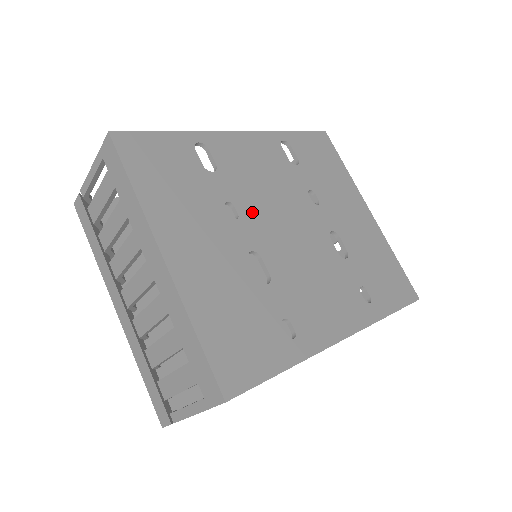
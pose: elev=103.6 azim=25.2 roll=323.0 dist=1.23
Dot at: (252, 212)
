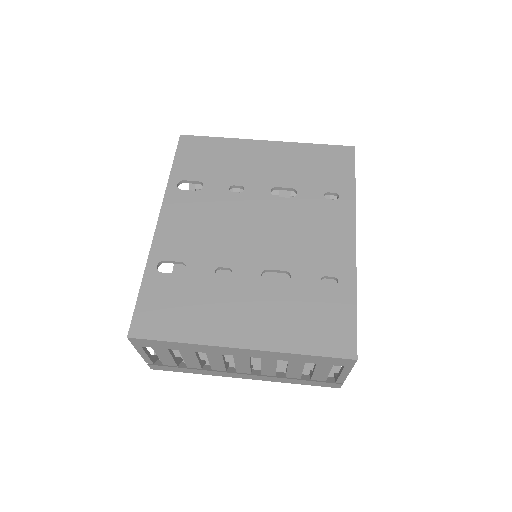
Dot at: (230, 255)
